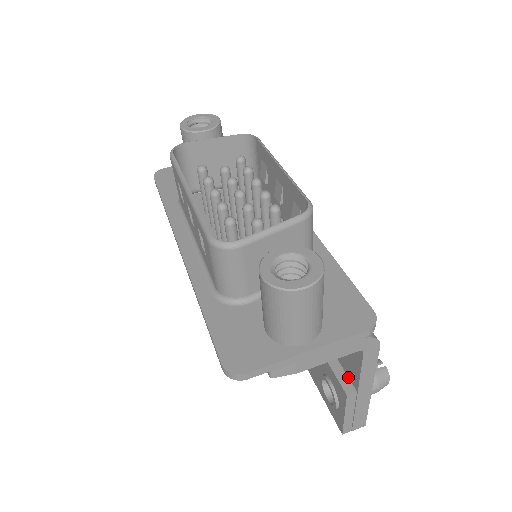
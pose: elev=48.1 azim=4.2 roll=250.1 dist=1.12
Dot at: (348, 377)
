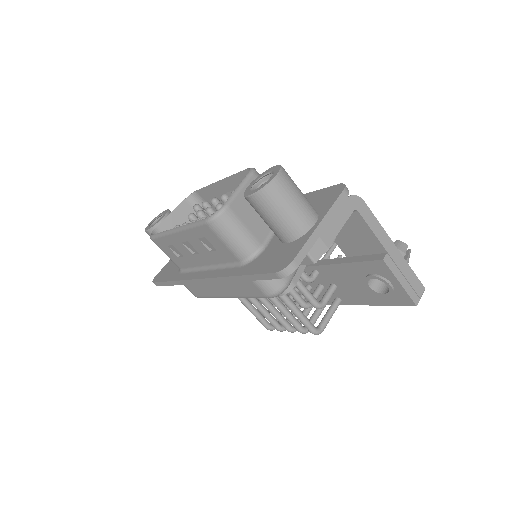
Dot at: (375, 254)
